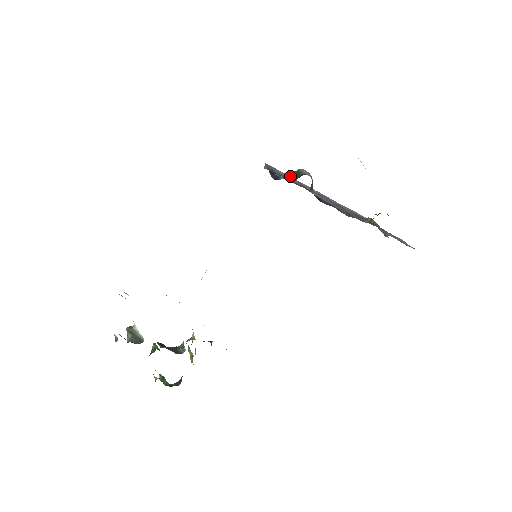
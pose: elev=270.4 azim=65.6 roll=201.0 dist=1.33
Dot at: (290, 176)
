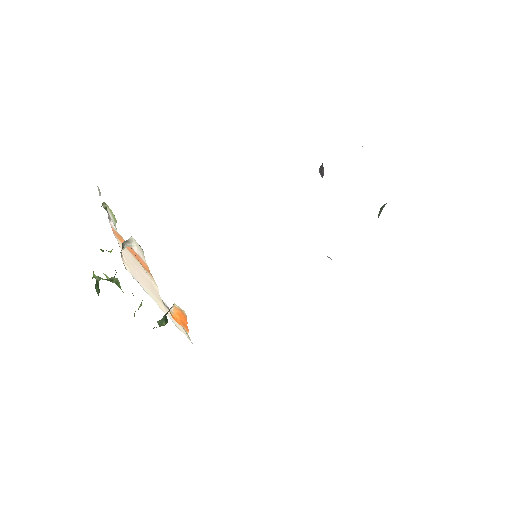
Dot at: occluded
